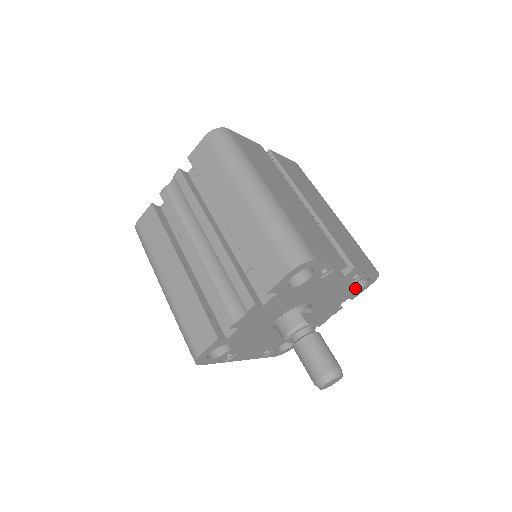
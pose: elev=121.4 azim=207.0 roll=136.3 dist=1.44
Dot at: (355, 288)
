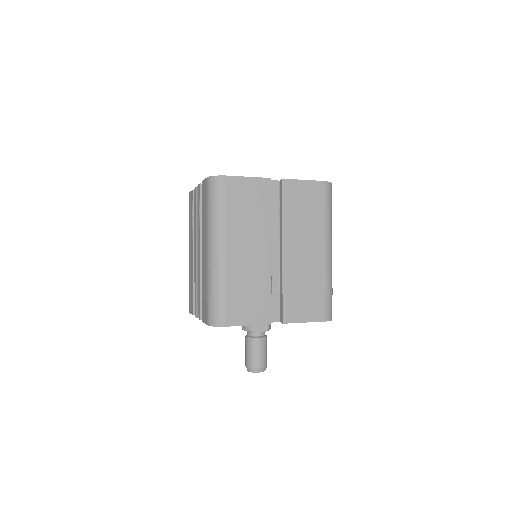
Dot at: occluded
